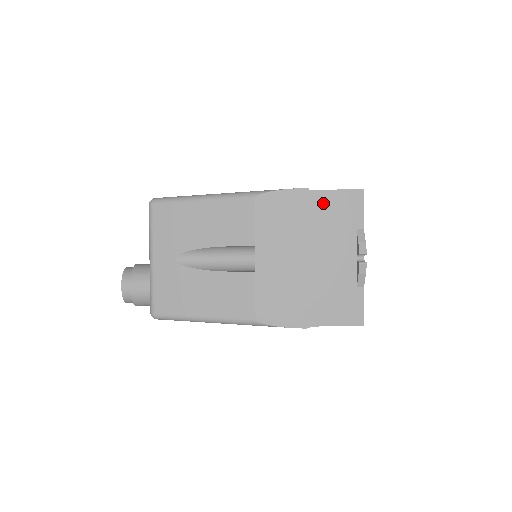
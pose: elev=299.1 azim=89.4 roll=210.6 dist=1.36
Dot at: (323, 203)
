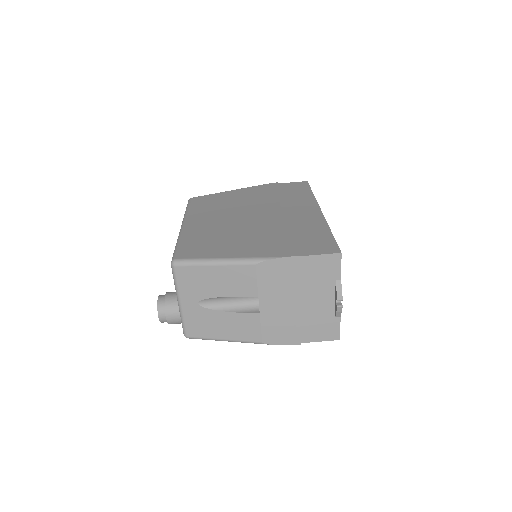
Dot at: (310, 265)
